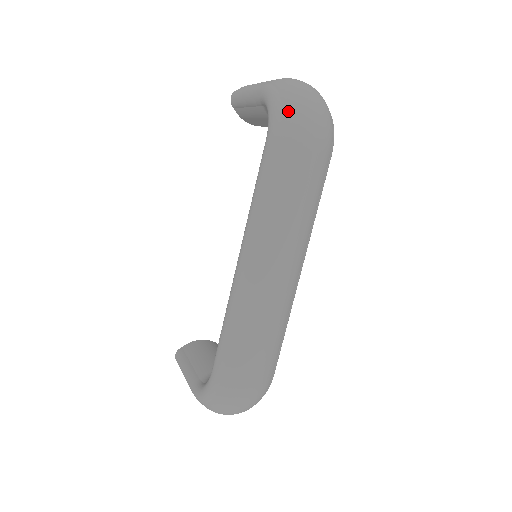
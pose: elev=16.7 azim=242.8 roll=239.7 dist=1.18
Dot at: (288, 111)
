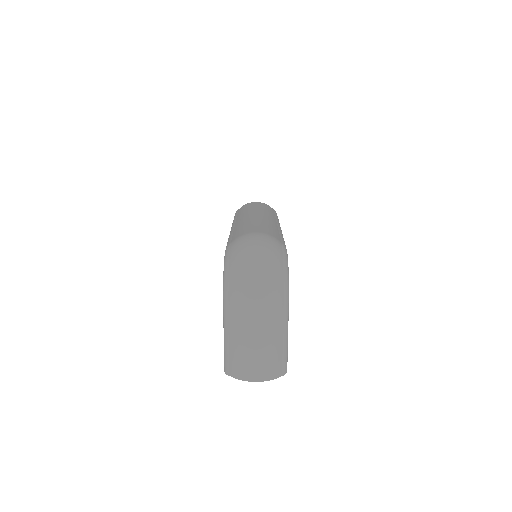
Dot at: occluded
